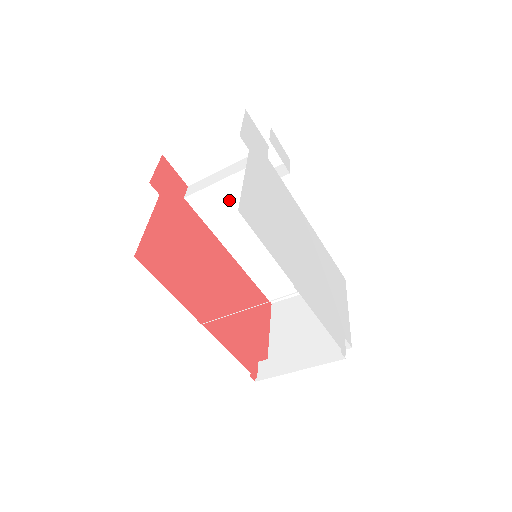
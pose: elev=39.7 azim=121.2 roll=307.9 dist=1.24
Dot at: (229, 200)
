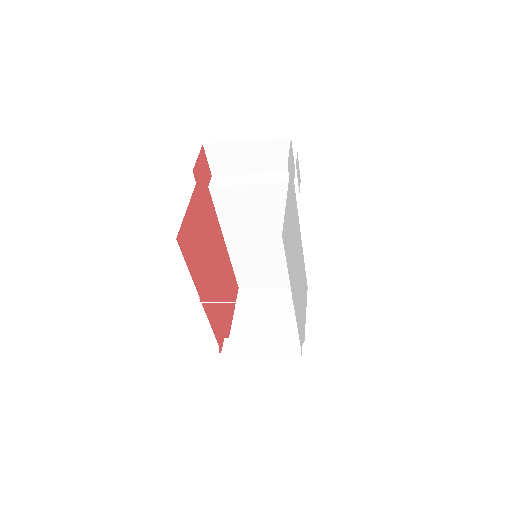
Dot at: (246, 201)
